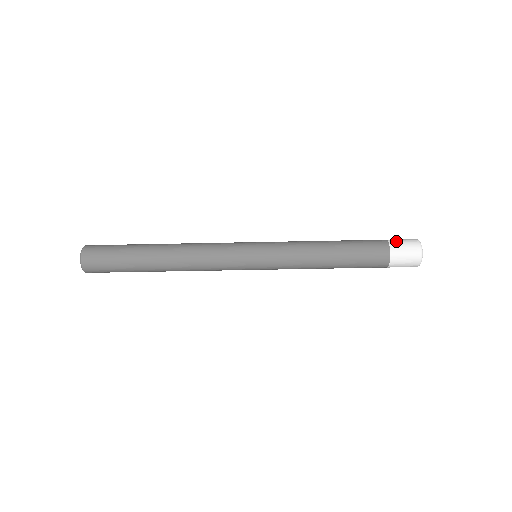
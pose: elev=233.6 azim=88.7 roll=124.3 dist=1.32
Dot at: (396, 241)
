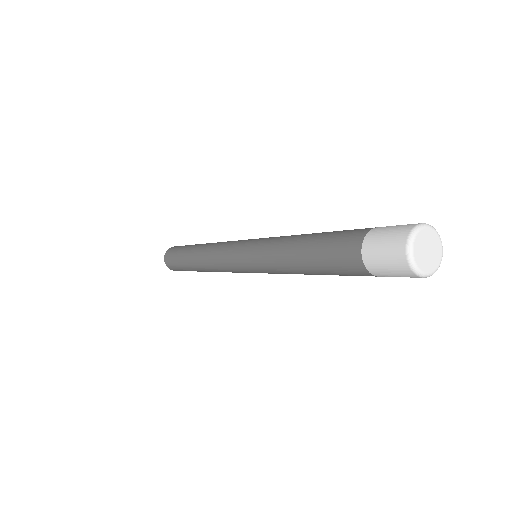
Dot at: (372, 256)
